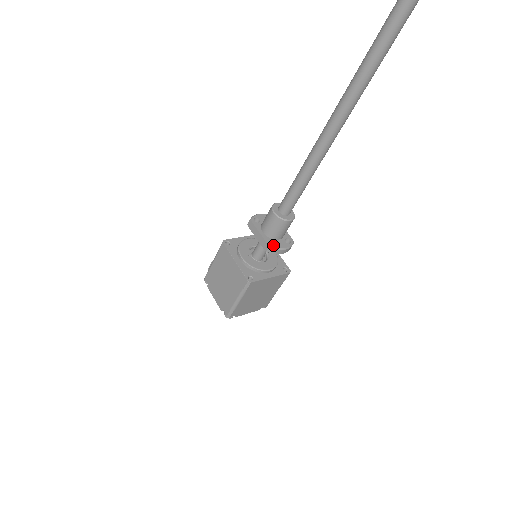
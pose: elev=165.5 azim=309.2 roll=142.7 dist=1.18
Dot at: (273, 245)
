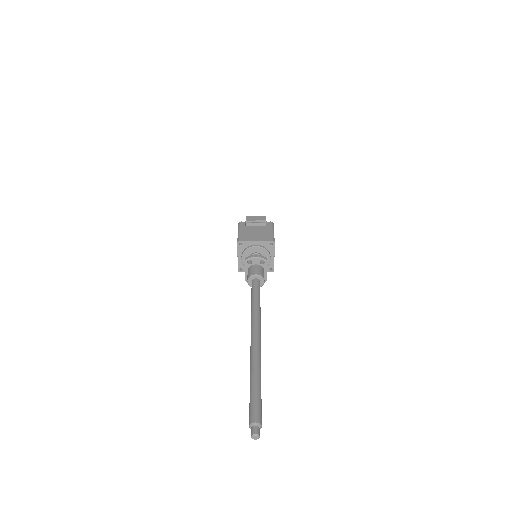
Dot at: occluded
